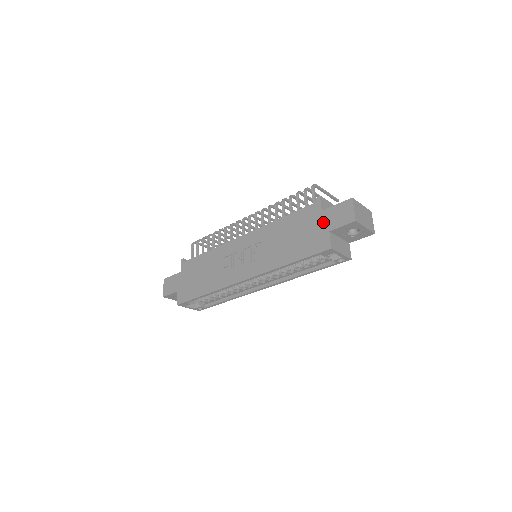
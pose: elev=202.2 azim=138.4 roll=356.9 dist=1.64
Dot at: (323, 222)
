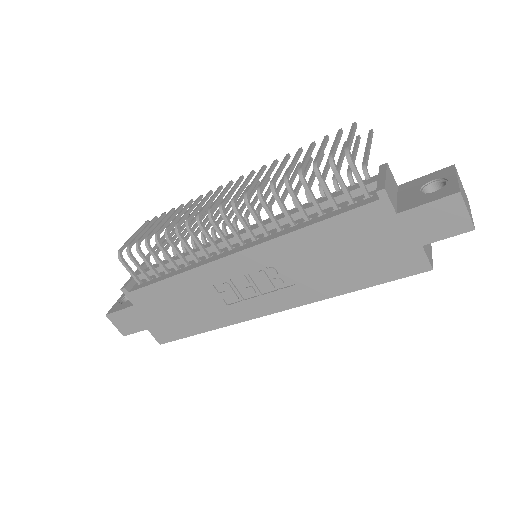
Dot at: (405, 232)
